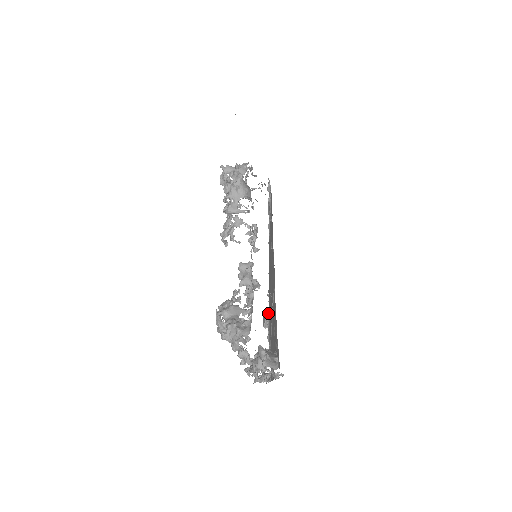
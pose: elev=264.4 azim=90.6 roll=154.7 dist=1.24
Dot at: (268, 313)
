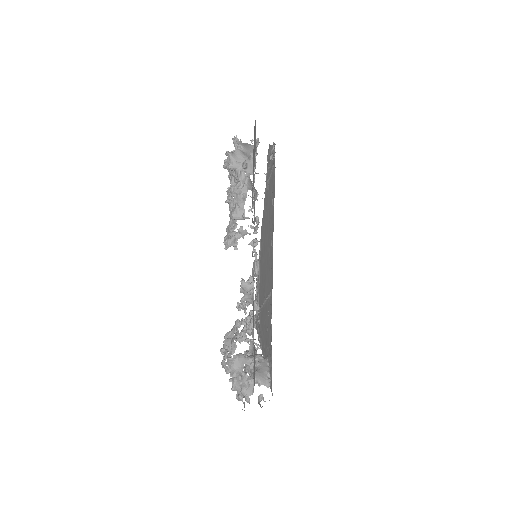
Dot at: (258, 265)
